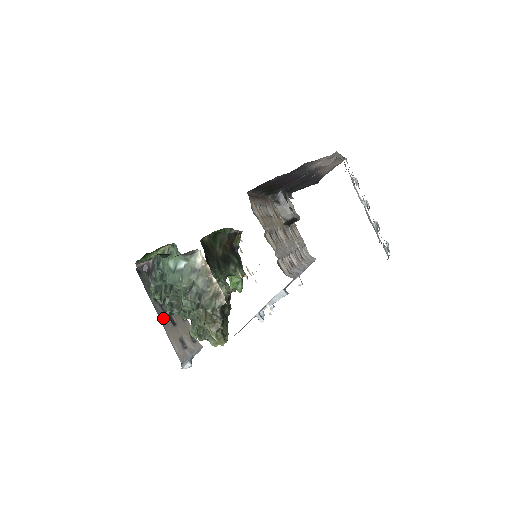
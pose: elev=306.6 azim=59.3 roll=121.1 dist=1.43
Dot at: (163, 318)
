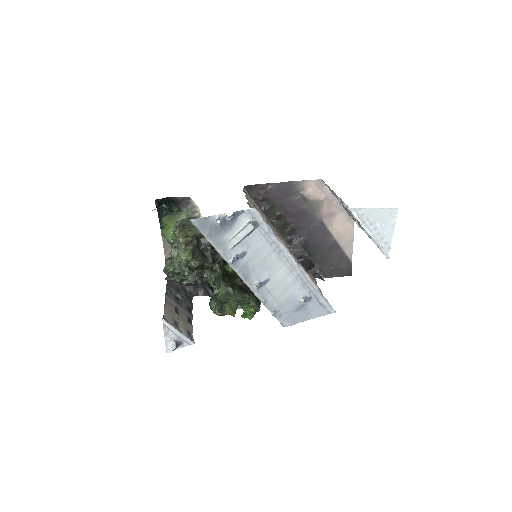
Dot at: (169, 301)
